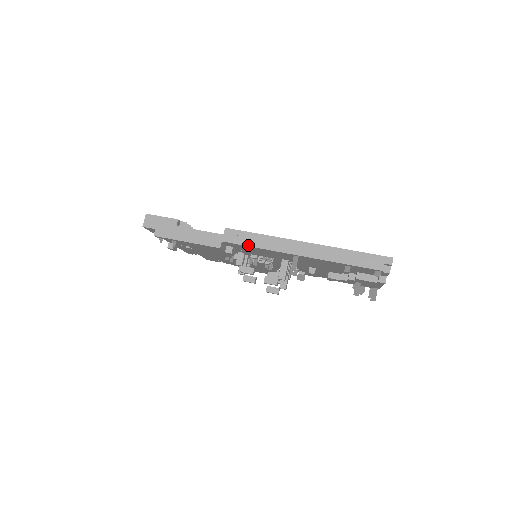
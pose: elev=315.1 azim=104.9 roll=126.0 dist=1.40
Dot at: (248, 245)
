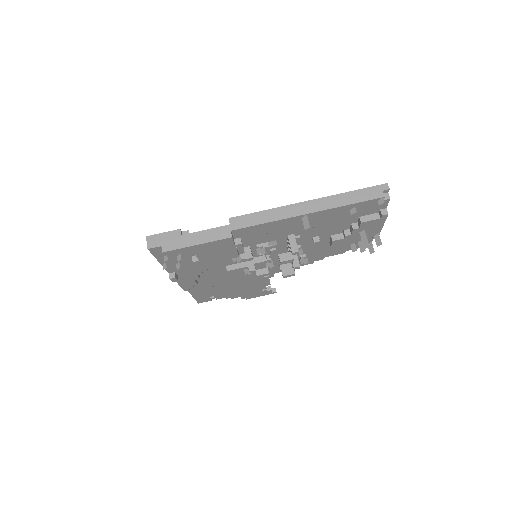
Dot at: (257, 224)
